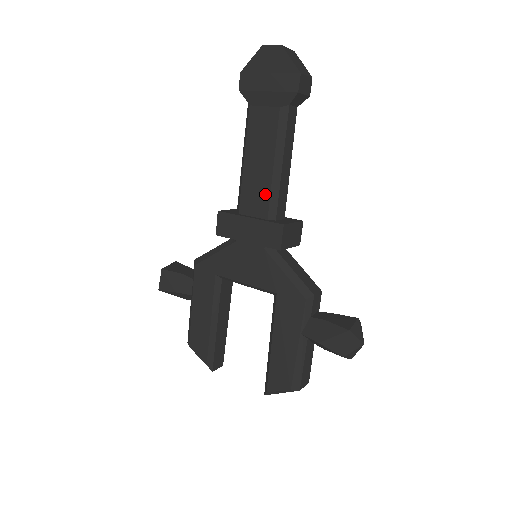
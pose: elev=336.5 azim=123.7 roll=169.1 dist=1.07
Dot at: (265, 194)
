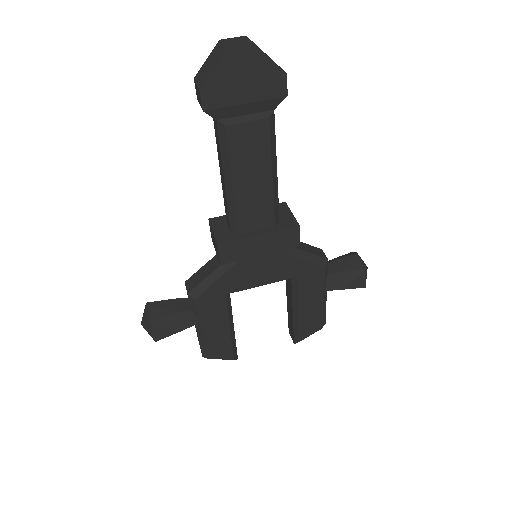
Dot at: (268, 206)
